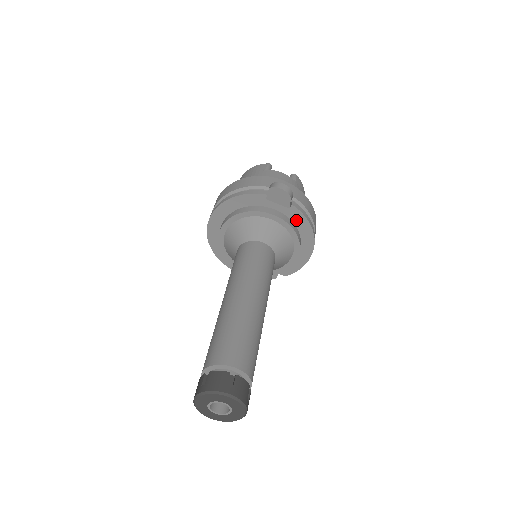
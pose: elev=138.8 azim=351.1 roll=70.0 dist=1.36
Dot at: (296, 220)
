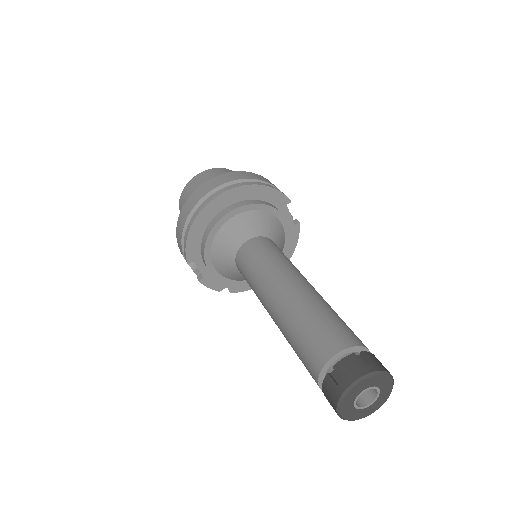
Dot at: occluded
